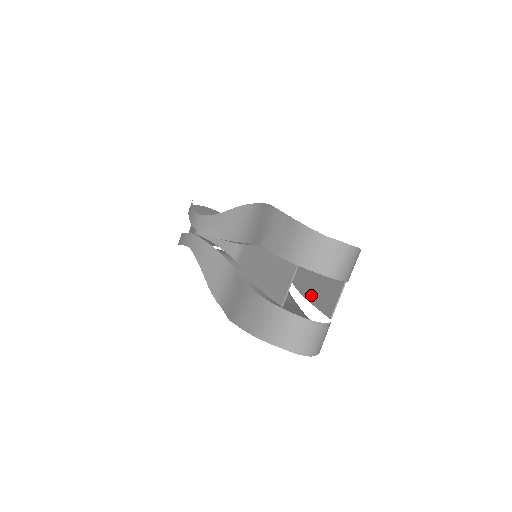
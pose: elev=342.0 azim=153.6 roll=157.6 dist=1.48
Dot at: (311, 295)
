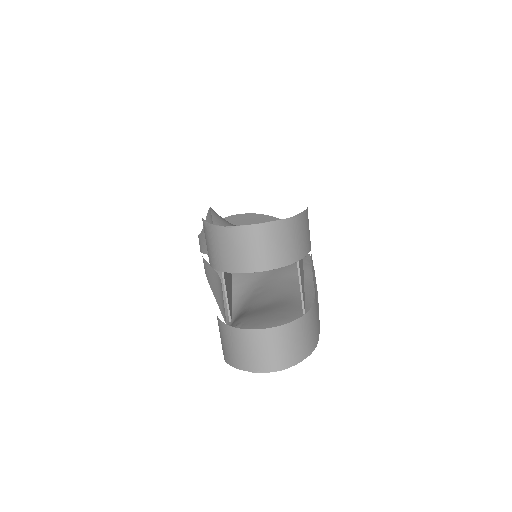
Dot at: occluded
